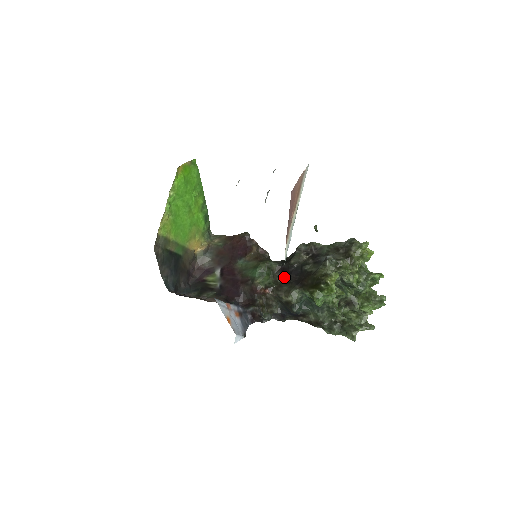
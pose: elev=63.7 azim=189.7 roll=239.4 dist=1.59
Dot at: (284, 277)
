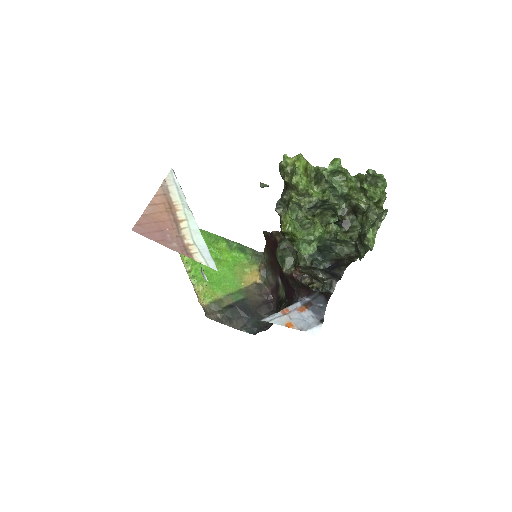
Dot at: occluded
